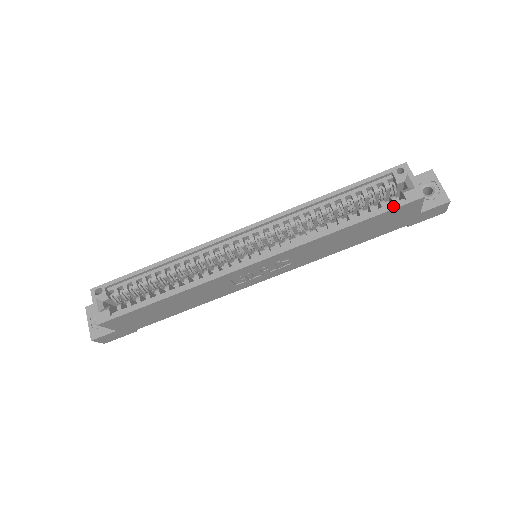
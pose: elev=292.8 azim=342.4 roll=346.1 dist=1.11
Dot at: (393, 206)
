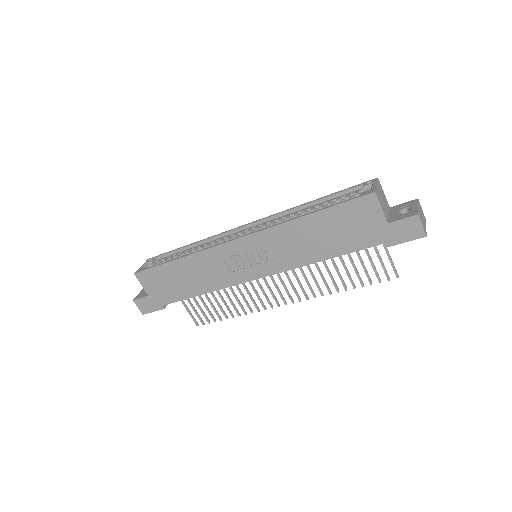
Dot at: (348, 200)
